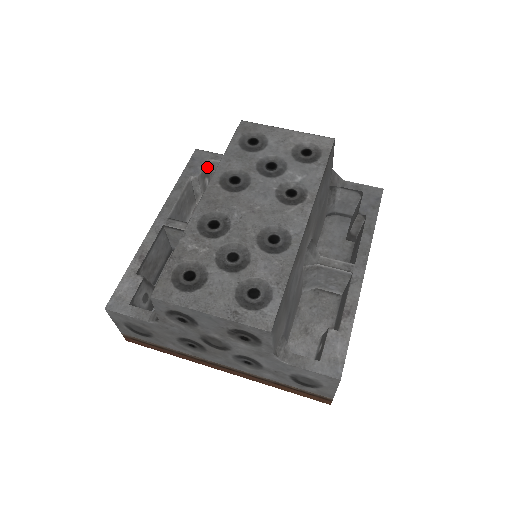
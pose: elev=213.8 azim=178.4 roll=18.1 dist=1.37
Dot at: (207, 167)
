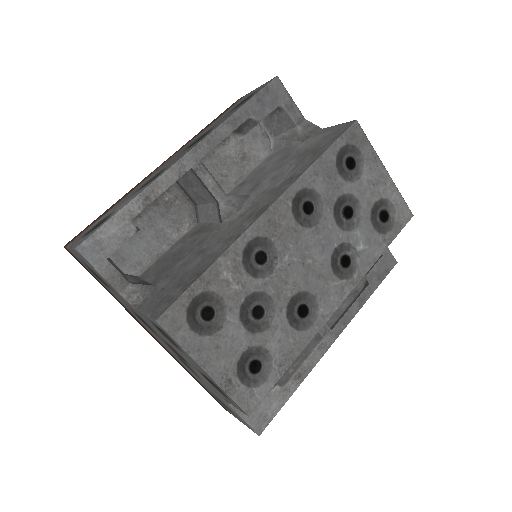
Dot at: occluded
